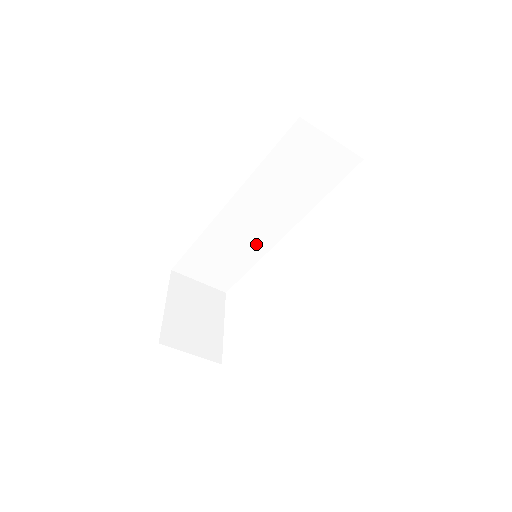
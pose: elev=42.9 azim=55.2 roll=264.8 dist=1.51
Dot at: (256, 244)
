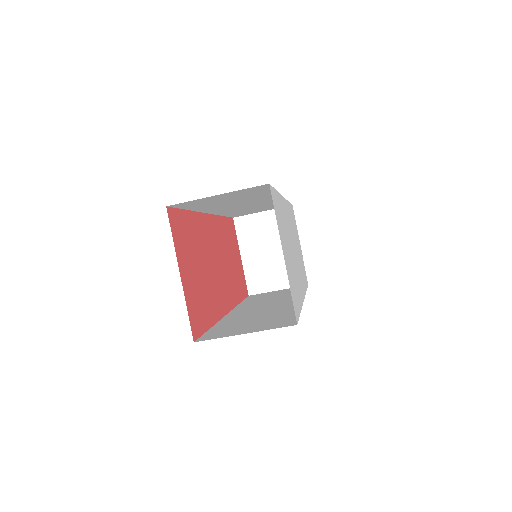
Dot at: (269, 203)
